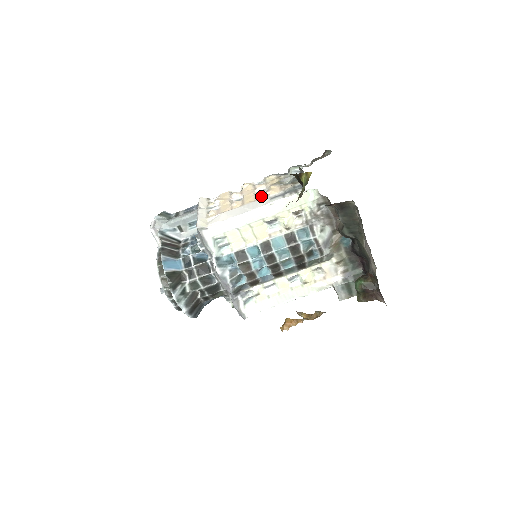
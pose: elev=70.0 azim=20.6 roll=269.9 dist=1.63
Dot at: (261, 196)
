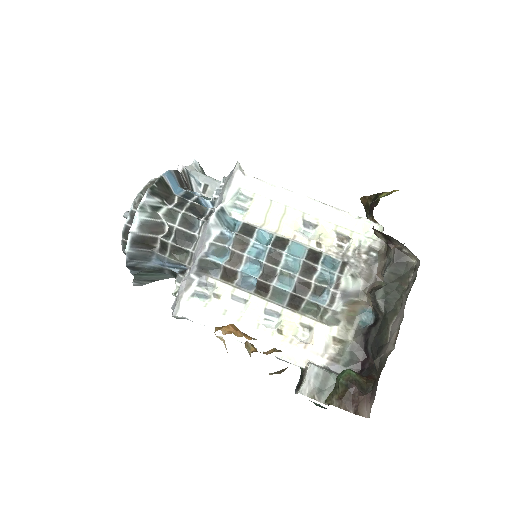
Dot at: occluded
